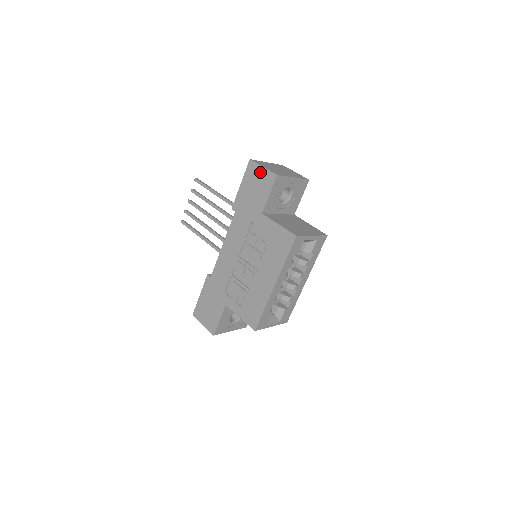
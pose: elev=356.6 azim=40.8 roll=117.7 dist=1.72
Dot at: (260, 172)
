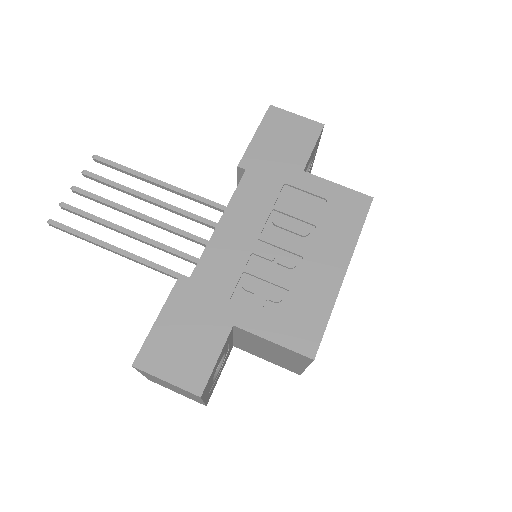
Dot at: (293, 120)
